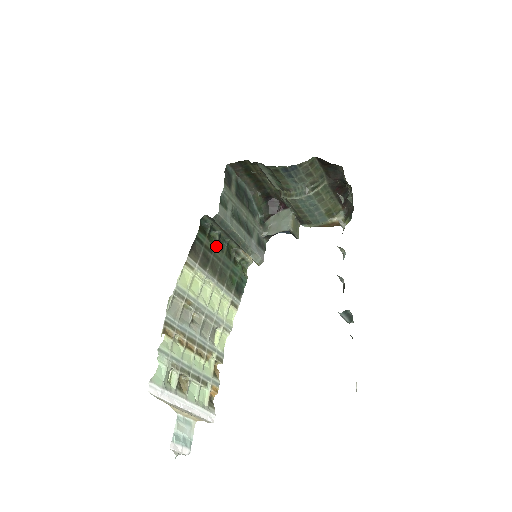
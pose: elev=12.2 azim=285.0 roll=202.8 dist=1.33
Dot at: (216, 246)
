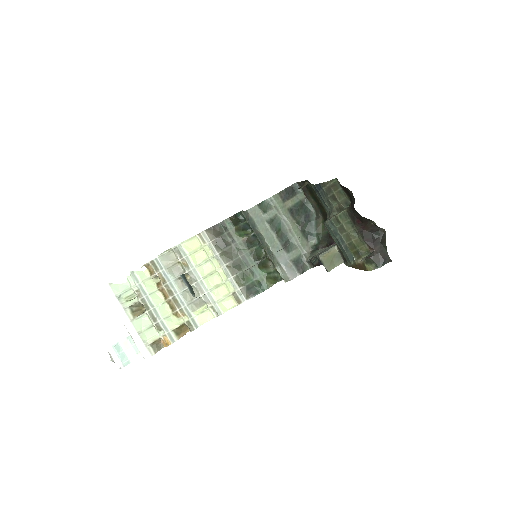
Dot at: (243, 240)
